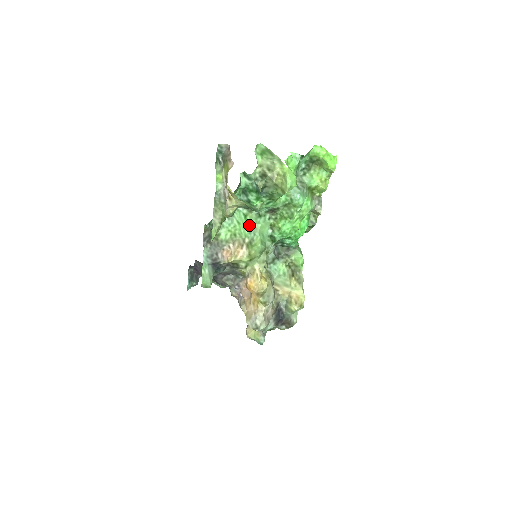
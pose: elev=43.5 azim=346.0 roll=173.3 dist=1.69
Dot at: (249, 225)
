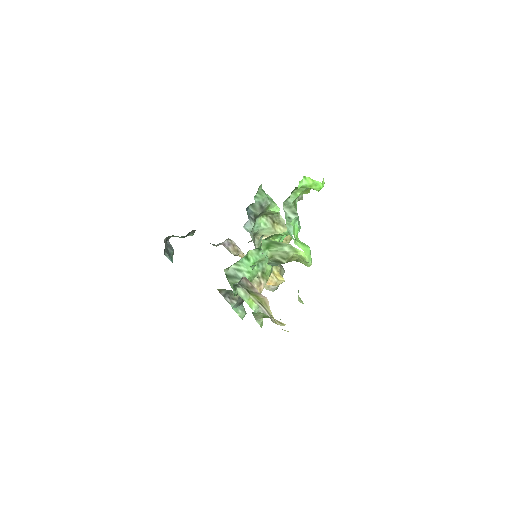
Dot at: (255, 262)
